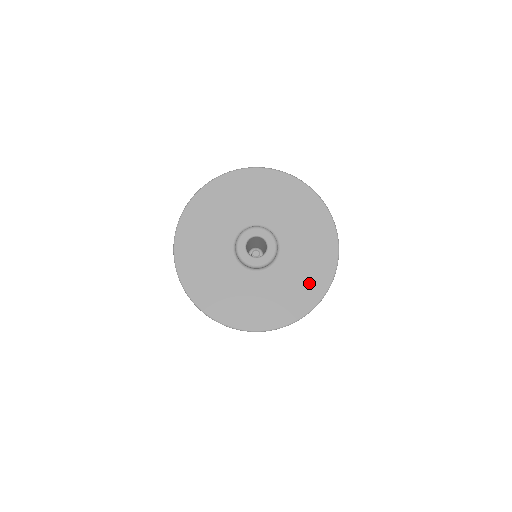
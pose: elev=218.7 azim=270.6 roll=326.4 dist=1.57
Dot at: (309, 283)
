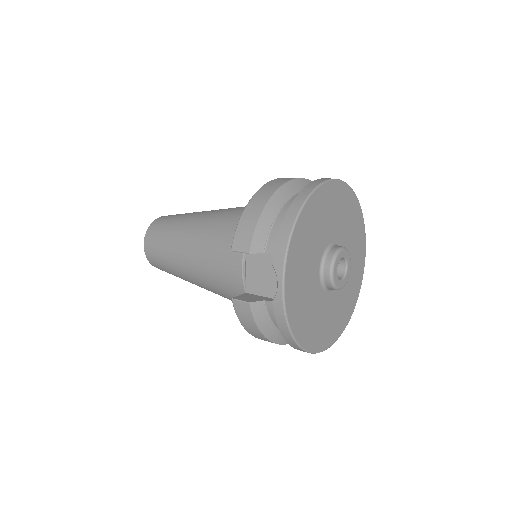
Dot at: (353, 290)
